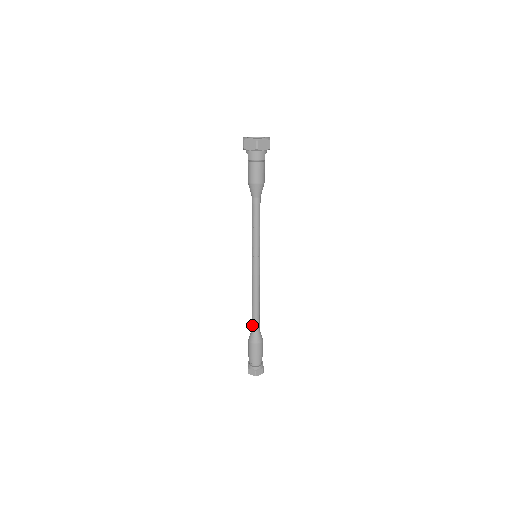
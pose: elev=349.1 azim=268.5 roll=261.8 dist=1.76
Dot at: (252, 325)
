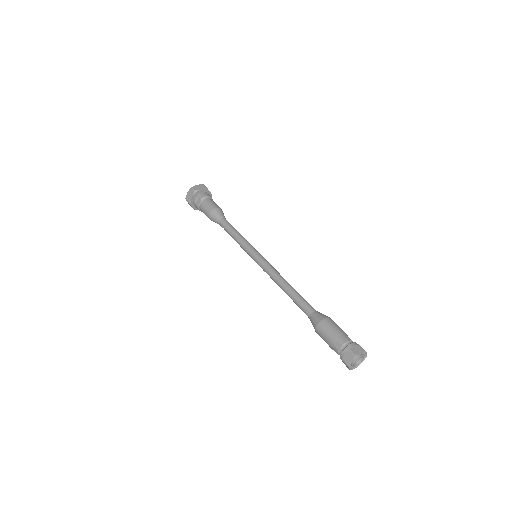
Dot at: (307, 307)
